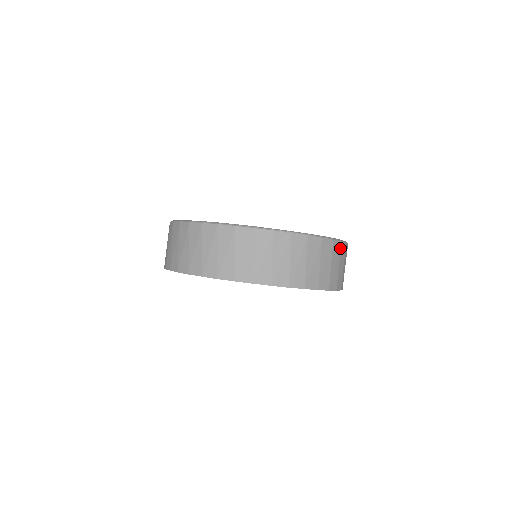
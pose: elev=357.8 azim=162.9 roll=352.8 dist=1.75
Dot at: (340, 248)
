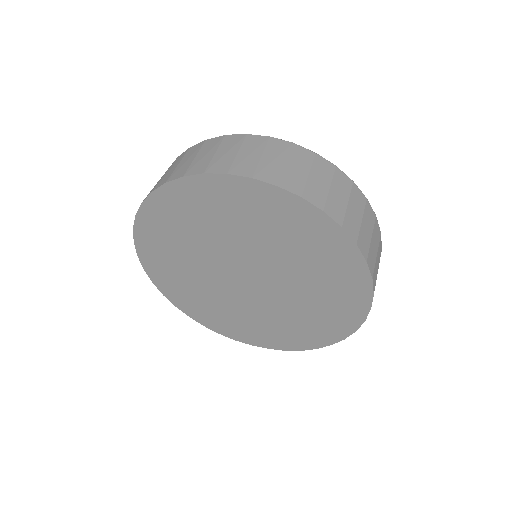
Dot at: (290, 149)
